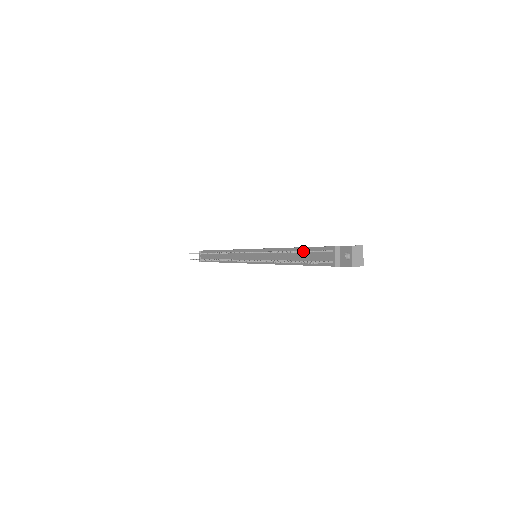
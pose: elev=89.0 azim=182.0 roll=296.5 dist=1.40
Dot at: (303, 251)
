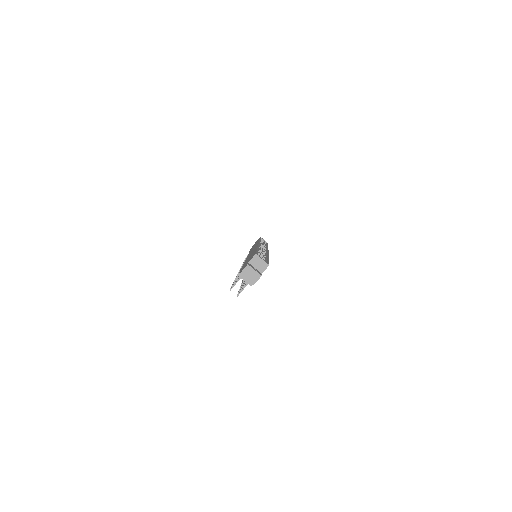
Dot at: occluded
